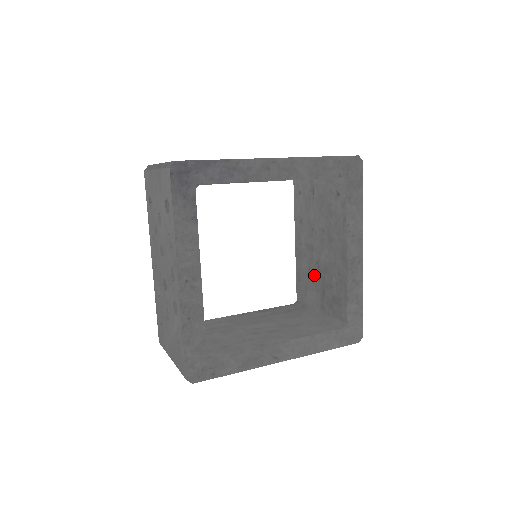
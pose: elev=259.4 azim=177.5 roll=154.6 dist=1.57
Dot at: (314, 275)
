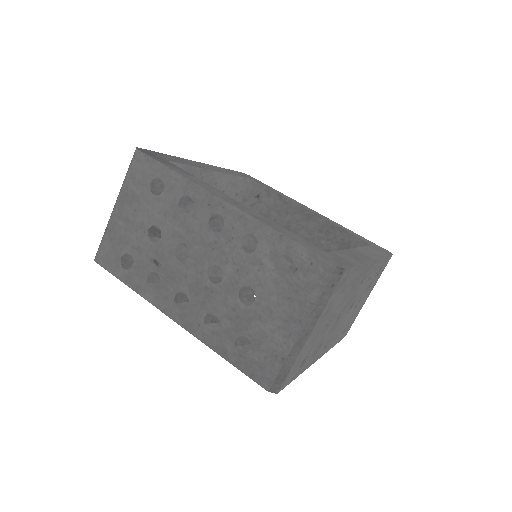
Dot at: occluded
